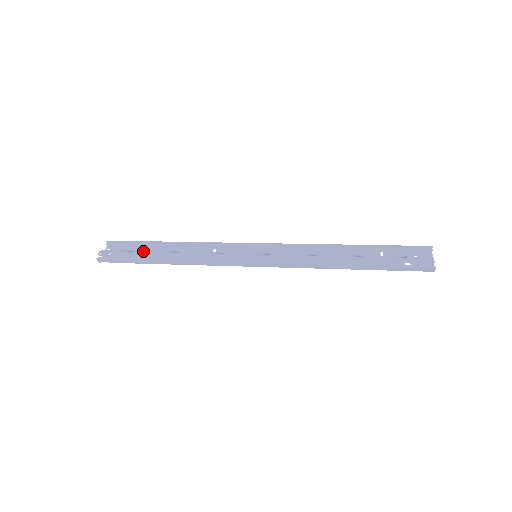
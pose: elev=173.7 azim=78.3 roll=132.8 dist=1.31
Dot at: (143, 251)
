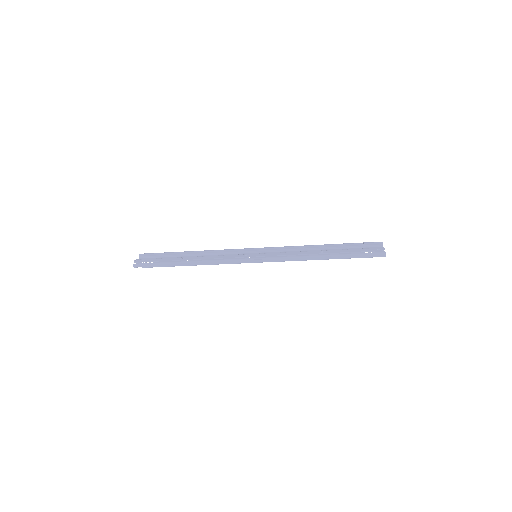
Dot at: (169, 258)
